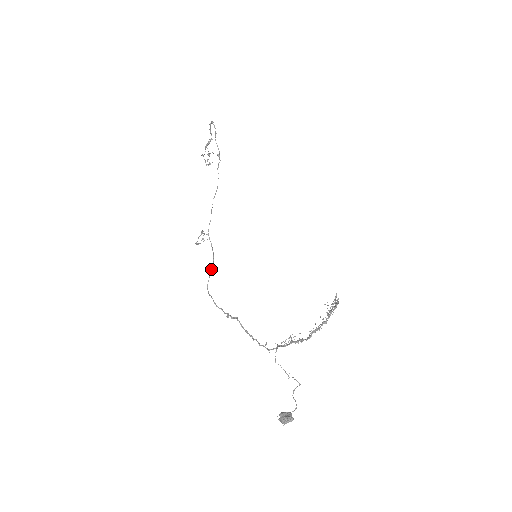
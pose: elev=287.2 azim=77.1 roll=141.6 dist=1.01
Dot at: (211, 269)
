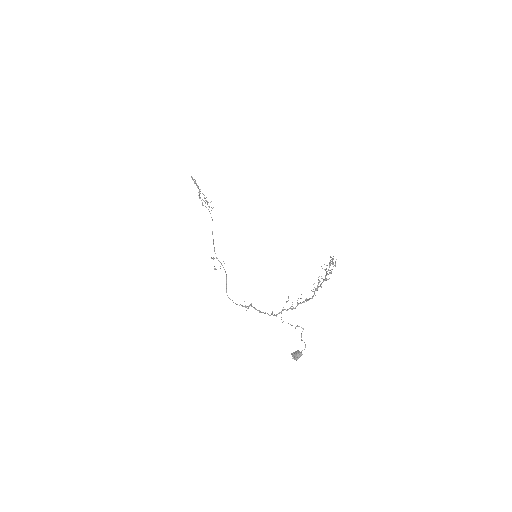
Dot at: (226, 281)
